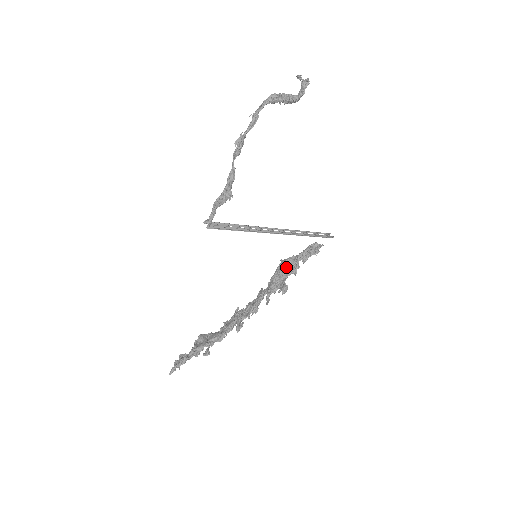
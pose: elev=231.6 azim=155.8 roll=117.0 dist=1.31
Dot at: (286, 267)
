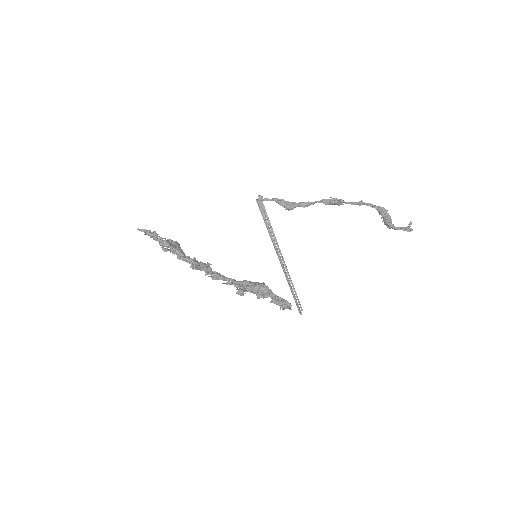
Dot at: (260, 287)
